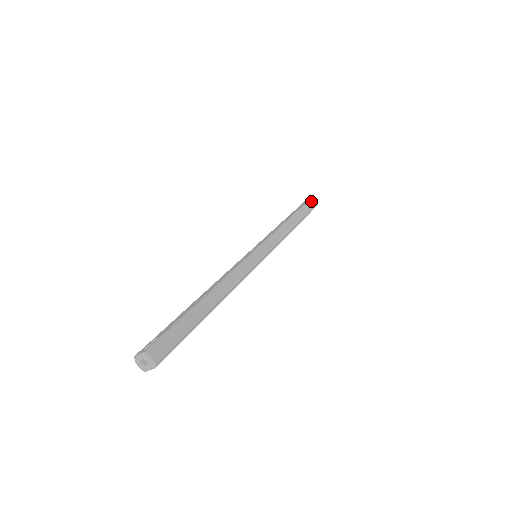
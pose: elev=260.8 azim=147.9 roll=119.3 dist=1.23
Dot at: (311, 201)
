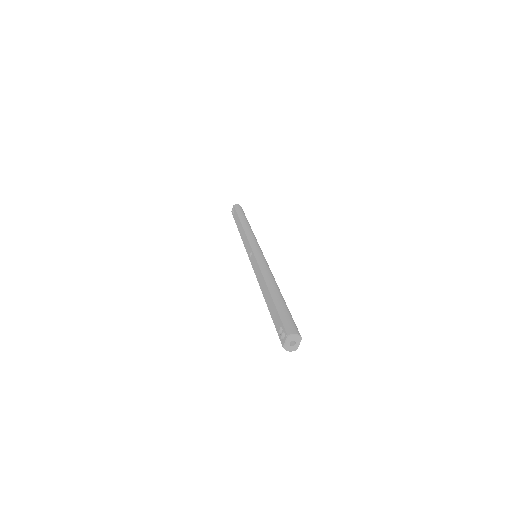
Dot at: (237, 208)
